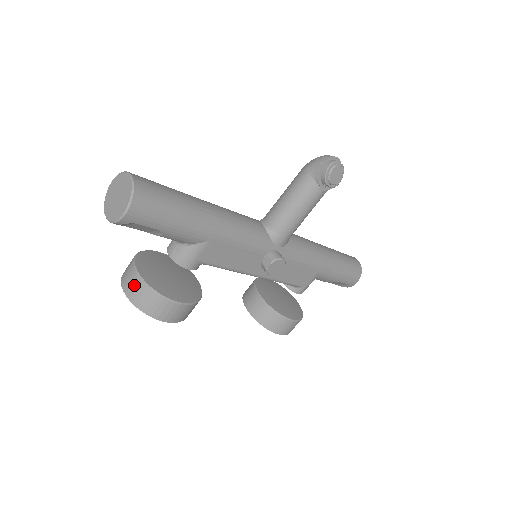
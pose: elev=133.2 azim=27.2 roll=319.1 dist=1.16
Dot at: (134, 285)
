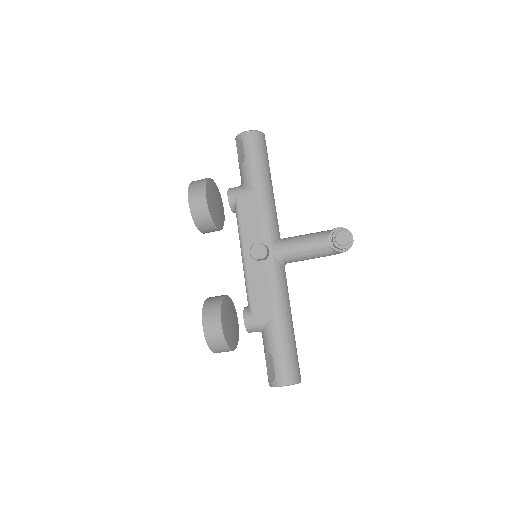
Dot at: occluded
